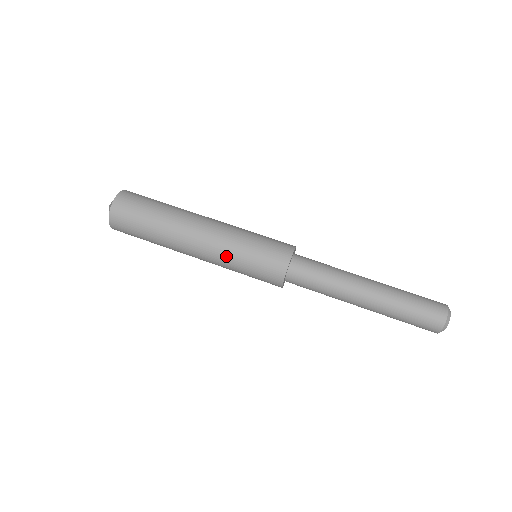
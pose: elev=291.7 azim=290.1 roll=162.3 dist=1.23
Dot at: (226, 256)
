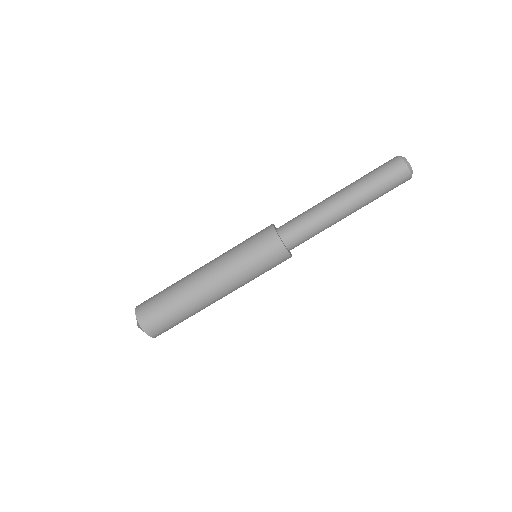
Dot at: (245, 283)
